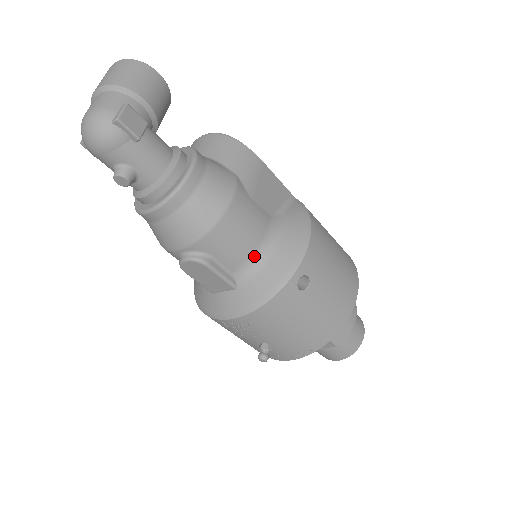
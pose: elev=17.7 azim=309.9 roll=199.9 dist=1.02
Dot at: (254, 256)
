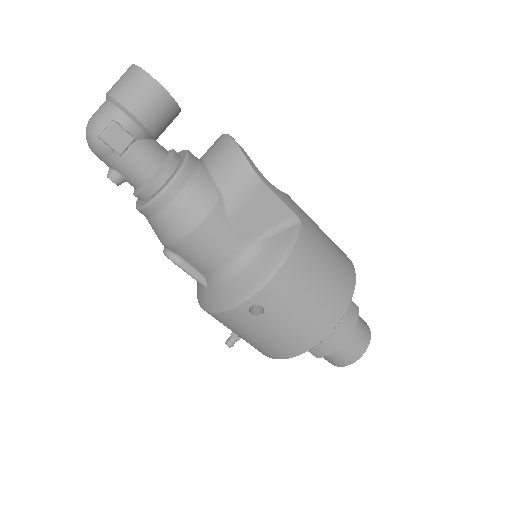
Dot at: (221, 270)
